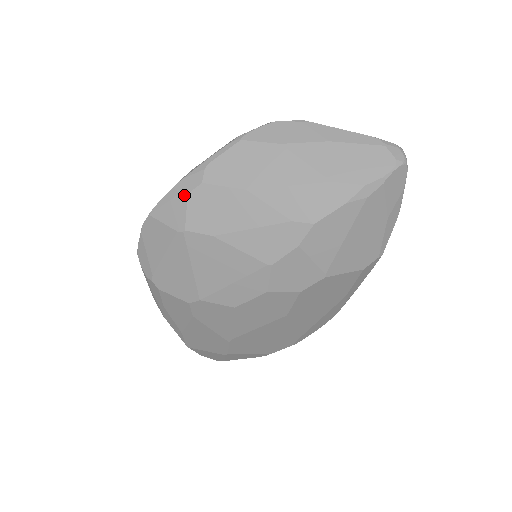
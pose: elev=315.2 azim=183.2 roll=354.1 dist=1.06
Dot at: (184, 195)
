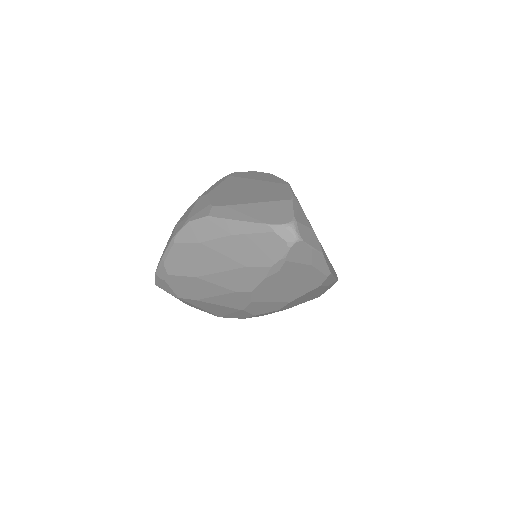
Dot at: (163, 281)
